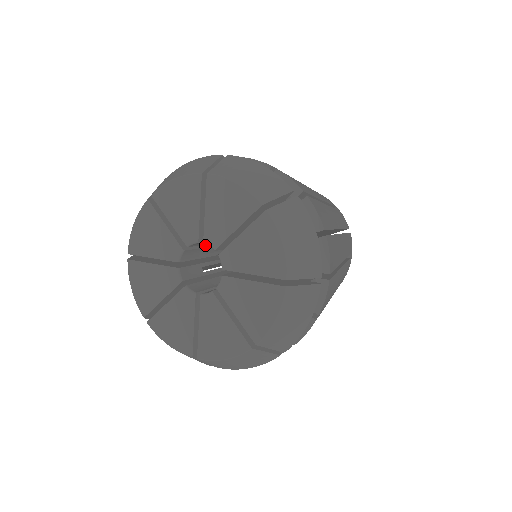
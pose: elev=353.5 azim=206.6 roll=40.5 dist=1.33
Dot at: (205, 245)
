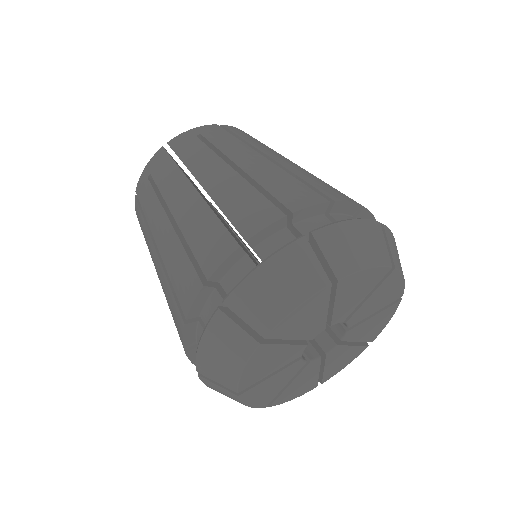
Dot at: occluded
